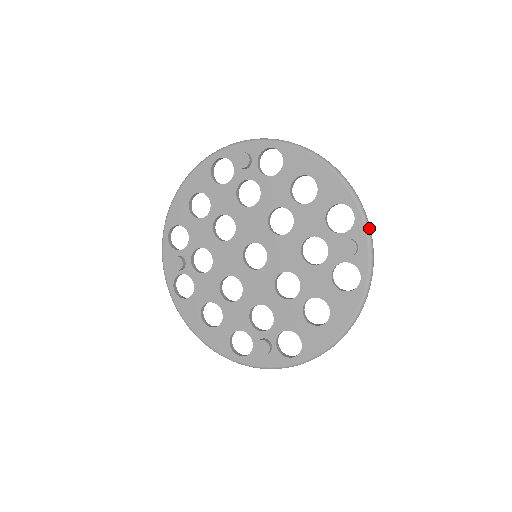
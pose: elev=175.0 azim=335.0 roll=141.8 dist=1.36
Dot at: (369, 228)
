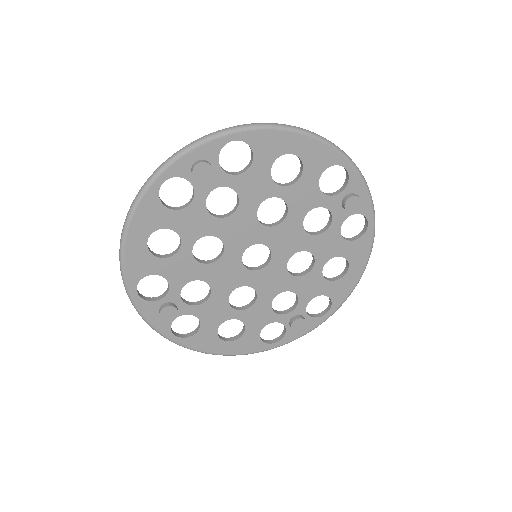
Dot at: (362, 175)
